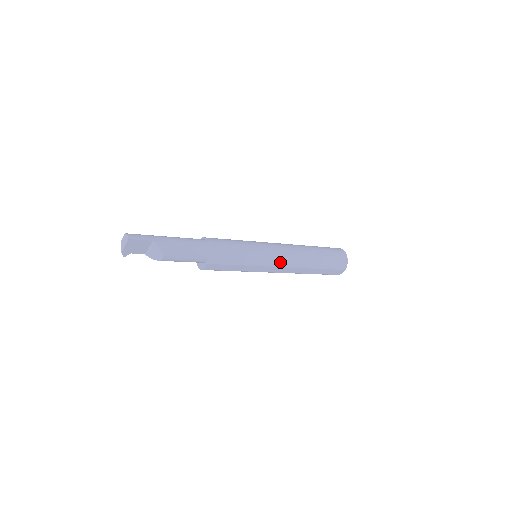
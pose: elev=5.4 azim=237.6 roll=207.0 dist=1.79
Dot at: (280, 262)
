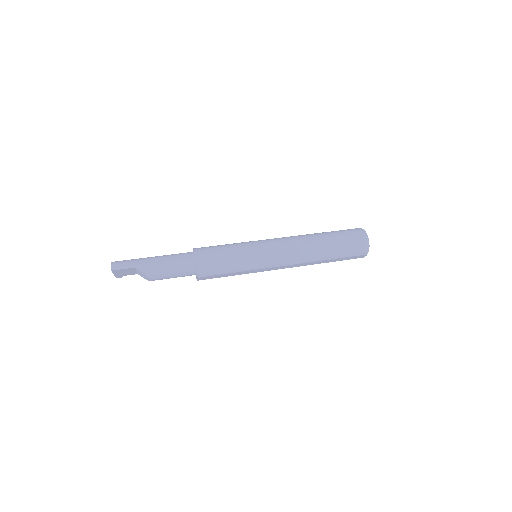
Dot at: (280, 262)
